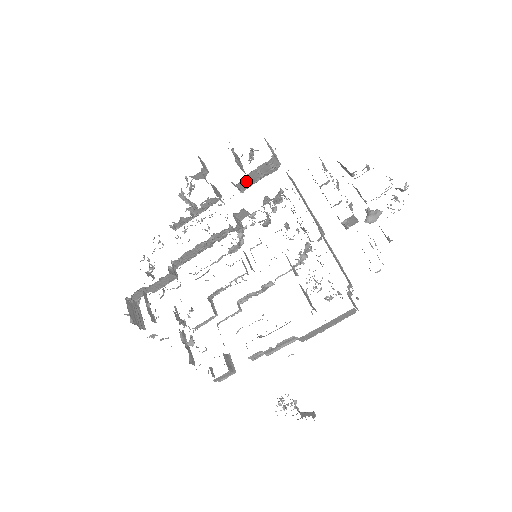
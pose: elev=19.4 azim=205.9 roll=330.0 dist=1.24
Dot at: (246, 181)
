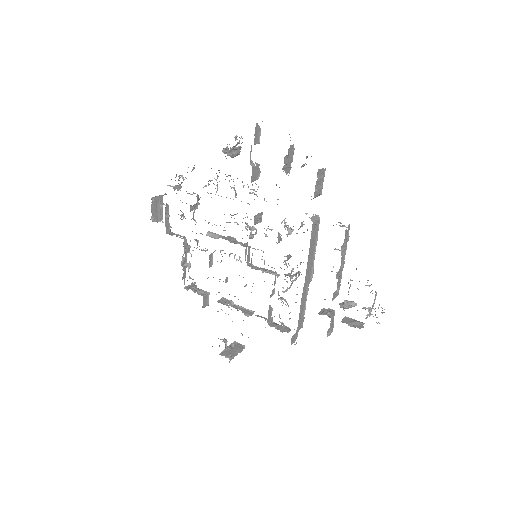
Dot at: occluded
